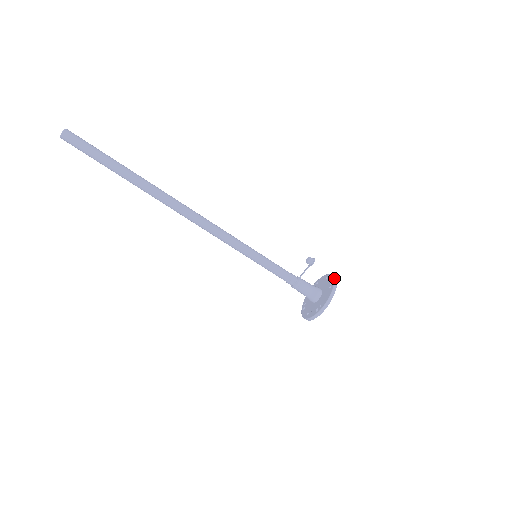
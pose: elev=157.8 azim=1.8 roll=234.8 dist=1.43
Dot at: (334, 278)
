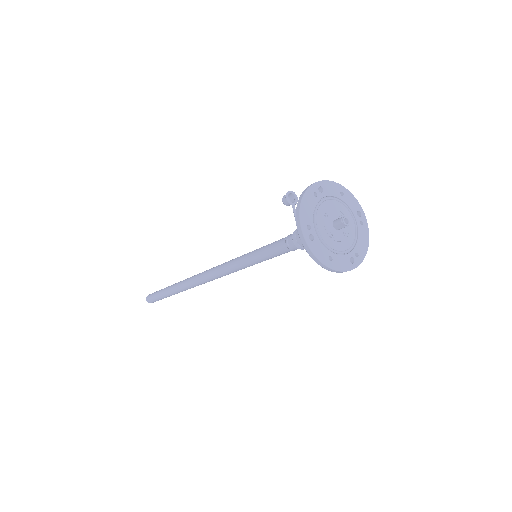
Dot at: (317, 183)
